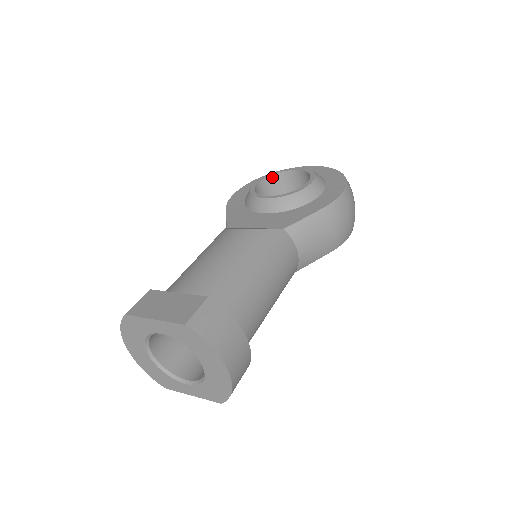
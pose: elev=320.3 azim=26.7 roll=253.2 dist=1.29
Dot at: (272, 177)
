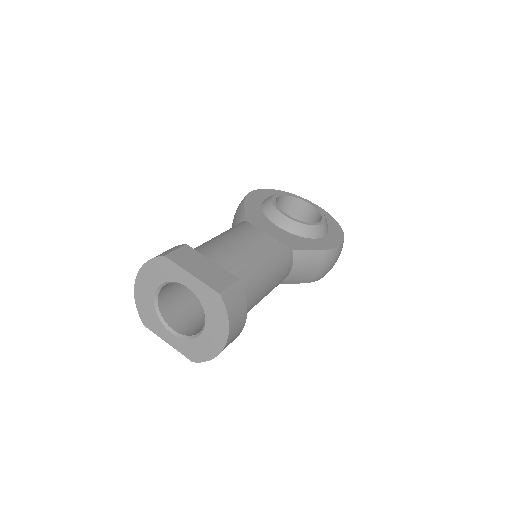
Dot at: (289, 198)
